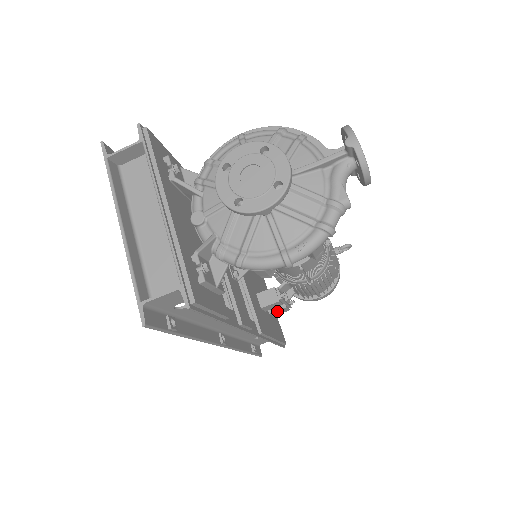
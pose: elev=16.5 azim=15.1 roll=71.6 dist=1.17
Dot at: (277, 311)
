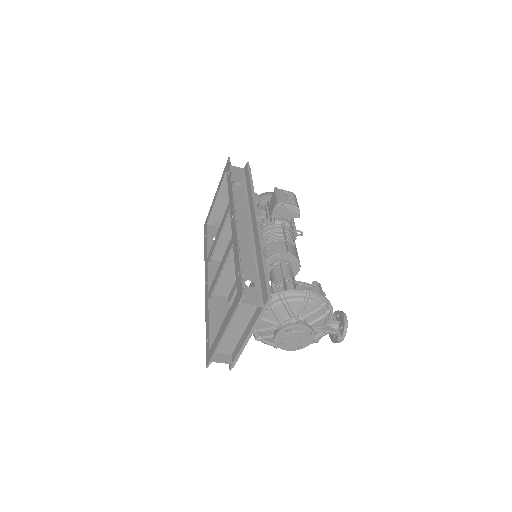
Dot at: occluded
